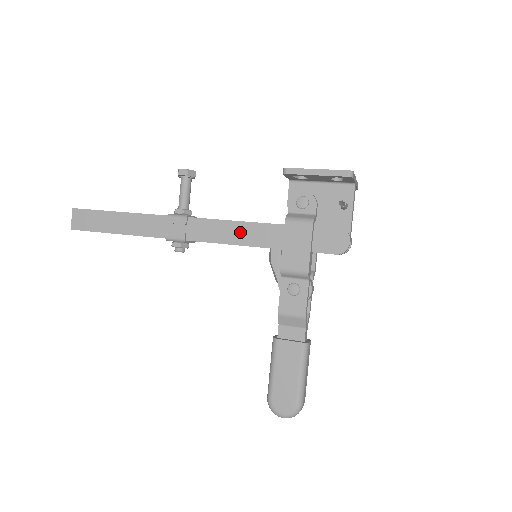
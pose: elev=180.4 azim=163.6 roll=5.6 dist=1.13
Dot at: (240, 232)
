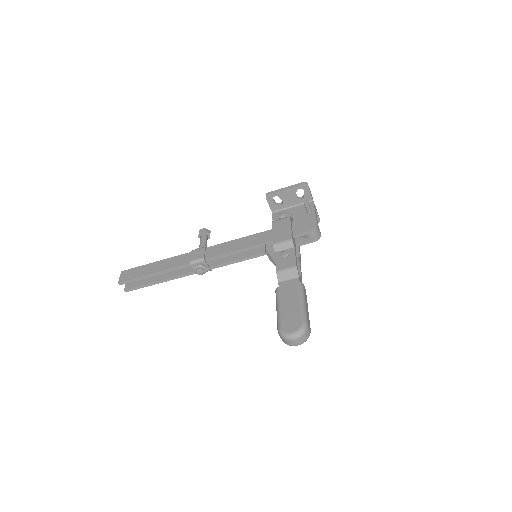
Dot at: (243, 242)
